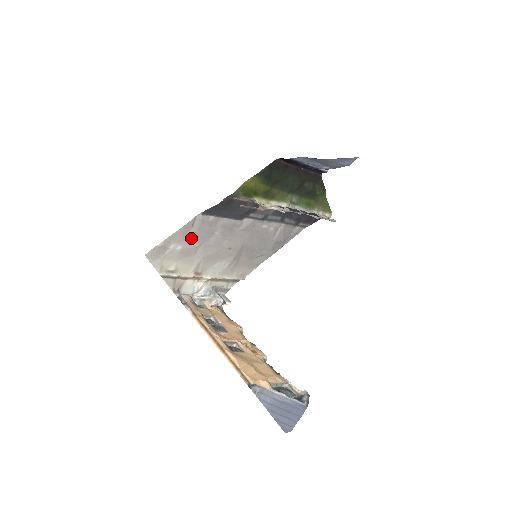
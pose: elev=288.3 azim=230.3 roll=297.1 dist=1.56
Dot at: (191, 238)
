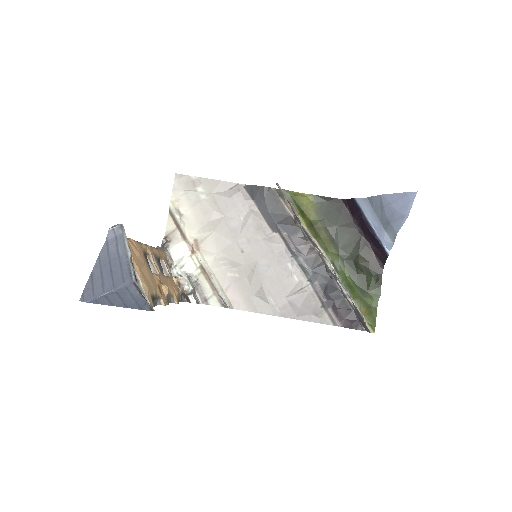
Dot at: (219, 200)
